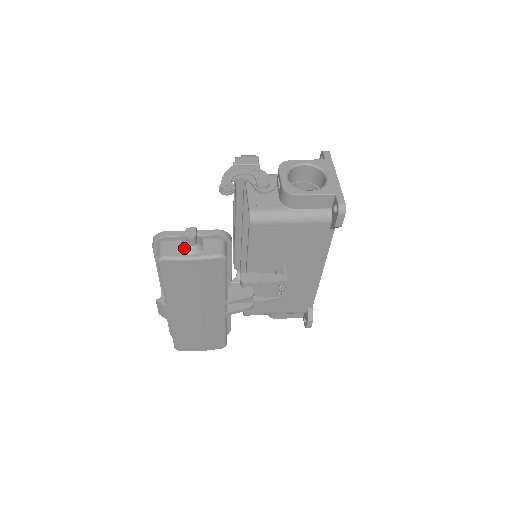
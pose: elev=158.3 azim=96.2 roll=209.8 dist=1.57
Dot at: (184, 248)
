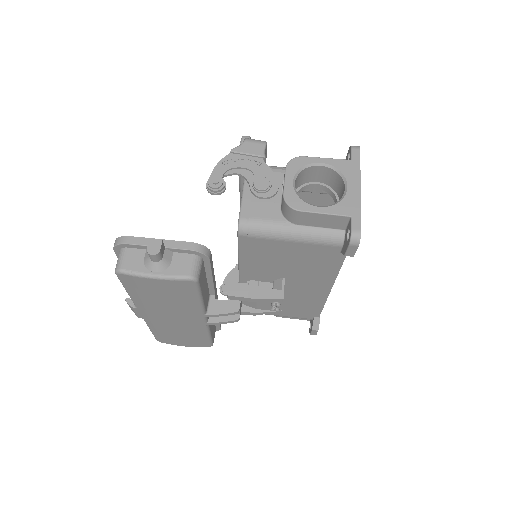
Dot at: (146, 262)
